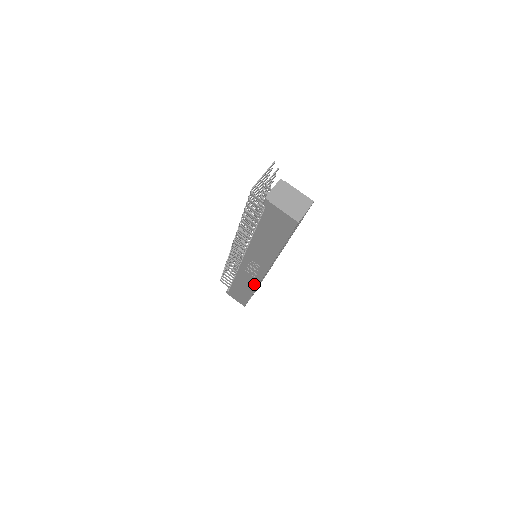
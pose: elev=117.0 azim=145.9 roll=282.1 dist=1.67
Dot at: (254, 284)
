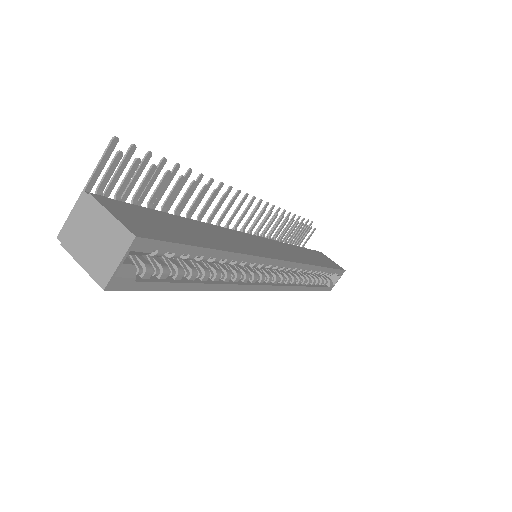
Dot at: occluded
